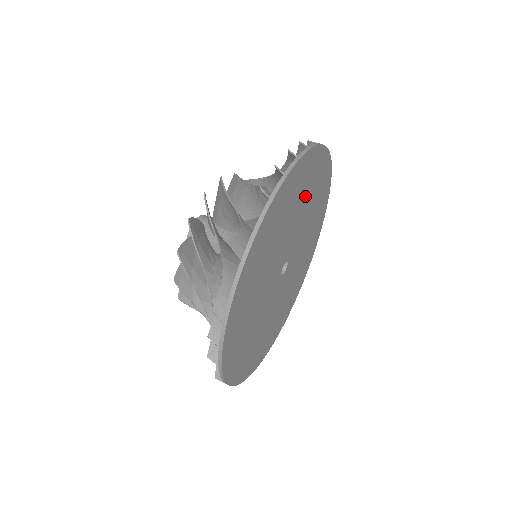
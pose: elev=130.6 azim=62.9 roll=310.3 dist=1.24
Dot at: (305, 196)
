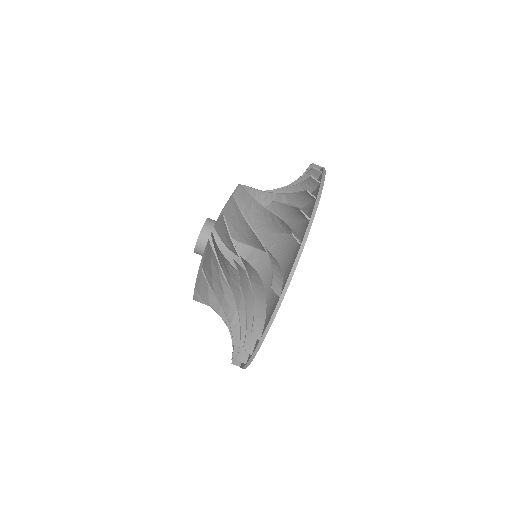
Dot at: occluded
